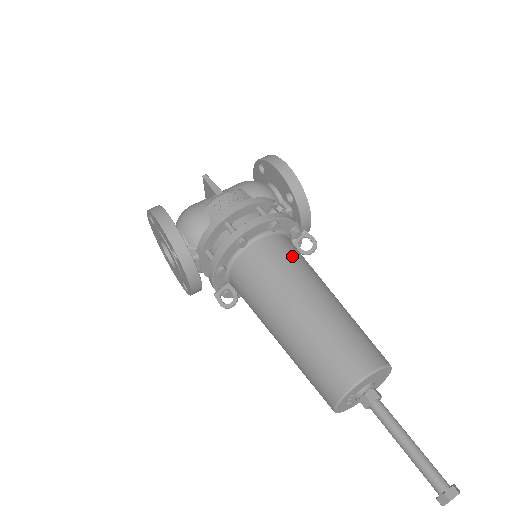
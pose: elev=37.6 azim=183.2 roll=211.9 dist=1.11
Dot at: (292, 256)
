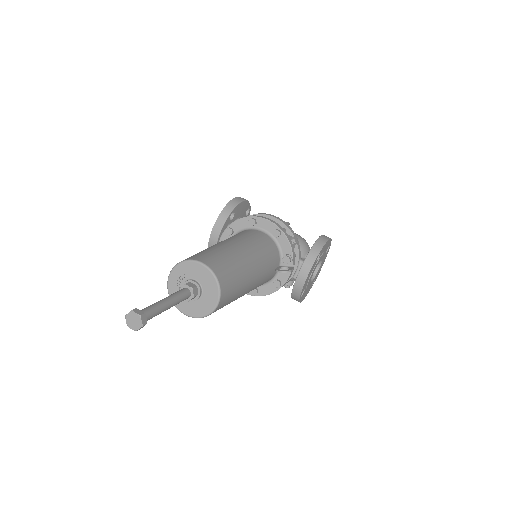
Dot at: (264, 245)
